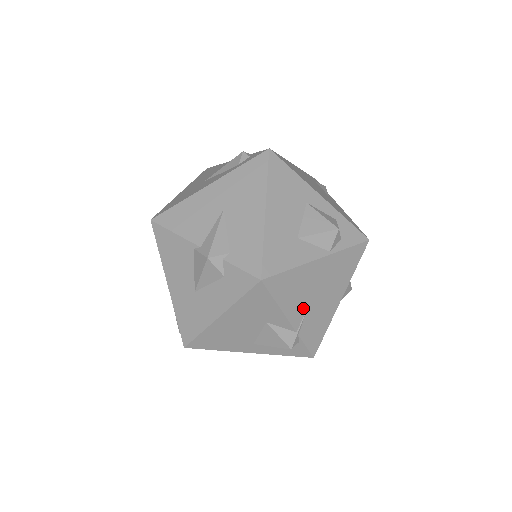
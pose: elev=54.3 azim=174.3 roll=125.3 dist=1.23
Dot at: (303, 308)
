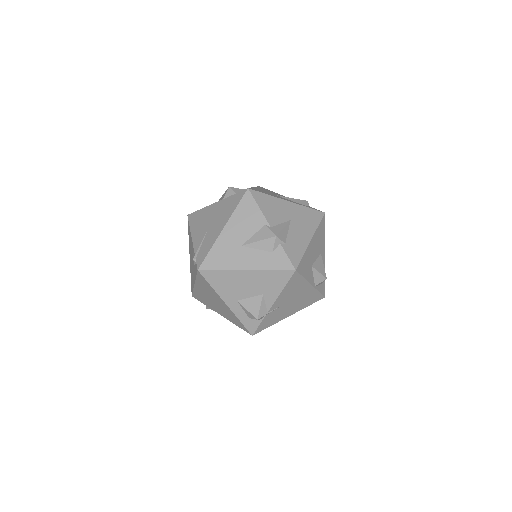
Dot at: (282, 303)
